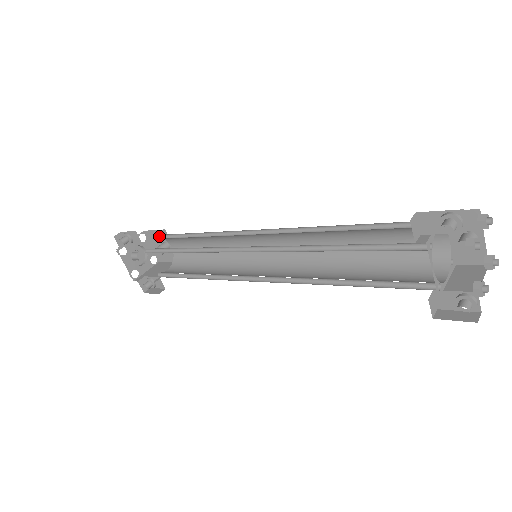
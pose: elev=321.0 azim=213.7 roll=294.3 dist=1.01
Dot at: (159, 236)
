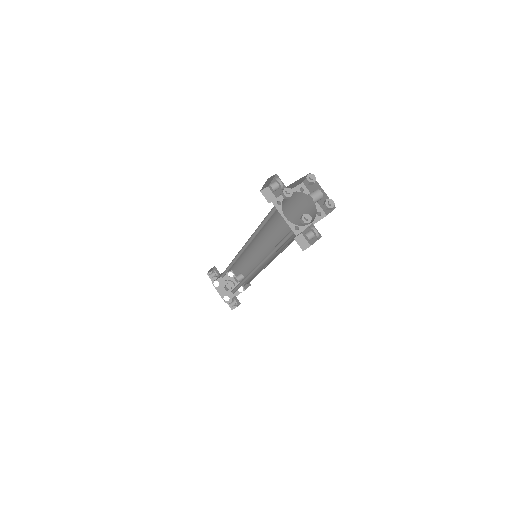
Dot at: occluded
